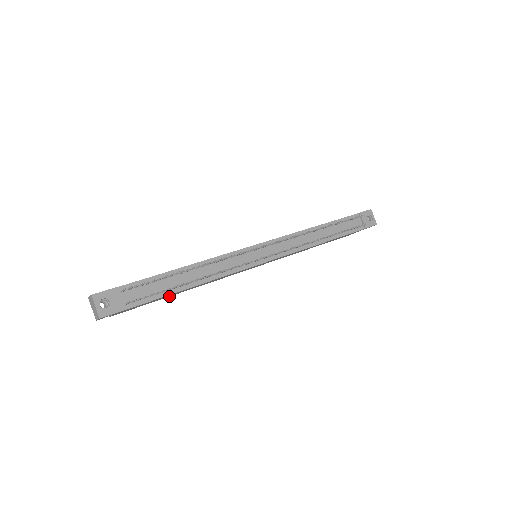
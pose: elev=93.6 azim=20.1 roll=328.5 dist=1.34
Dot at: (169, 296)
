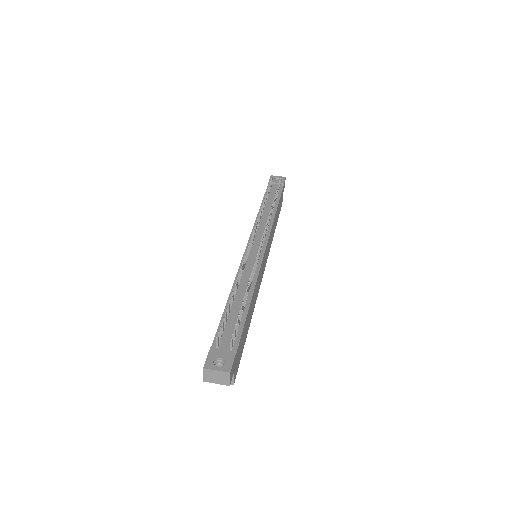
Dot at: (247, 333)
